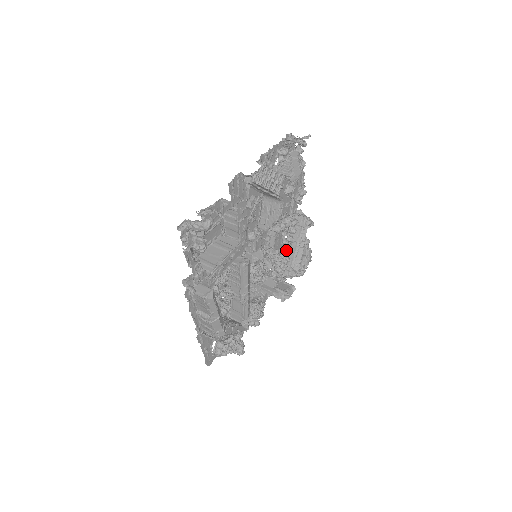
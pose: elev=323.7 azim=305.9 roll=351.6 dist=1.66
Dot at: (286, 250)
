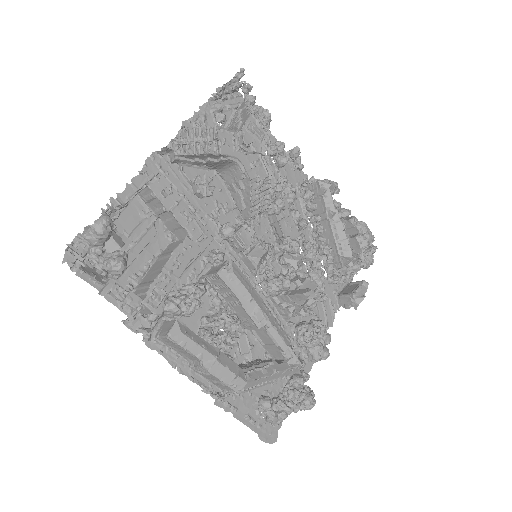
Dot at: (318, 236)
